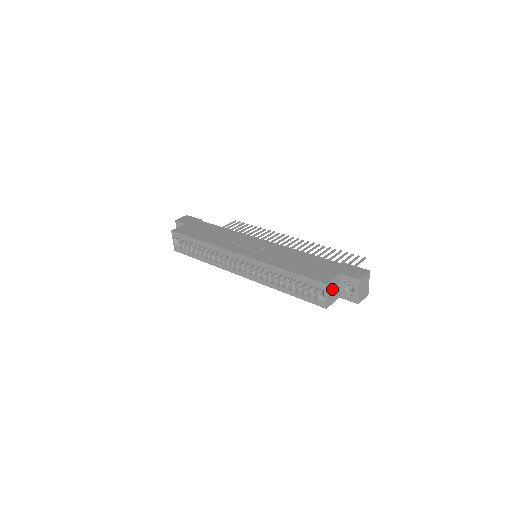
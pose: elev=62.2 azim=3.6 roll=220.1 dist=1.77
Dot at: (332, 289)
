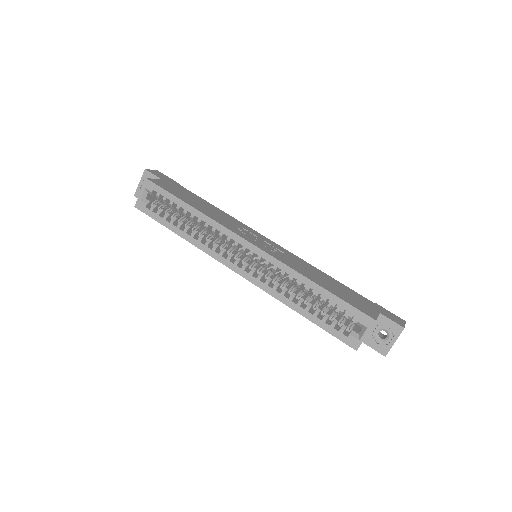
Dot at: occluded
